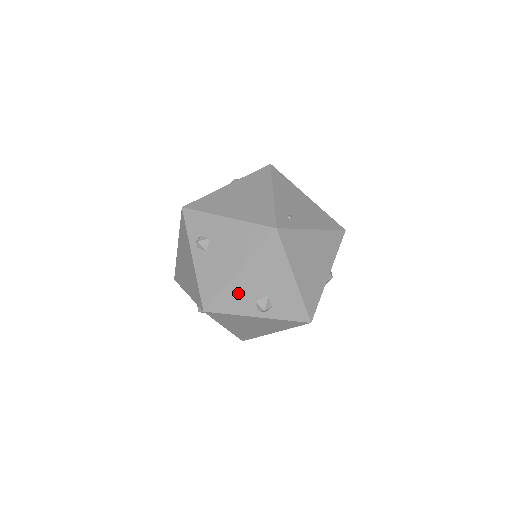
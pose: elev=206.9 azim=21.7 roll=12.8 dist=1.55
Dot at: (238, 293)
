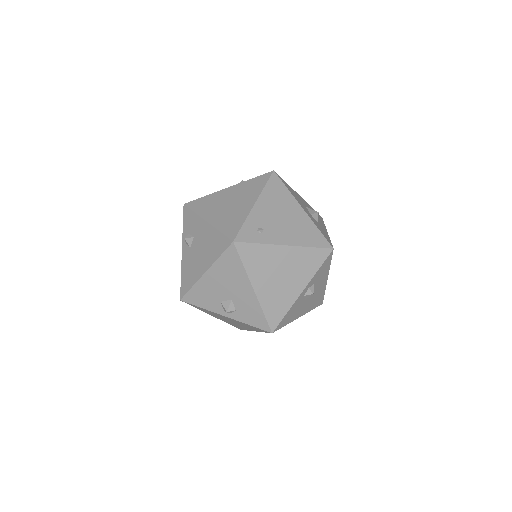
Dot at: (206, 291)
